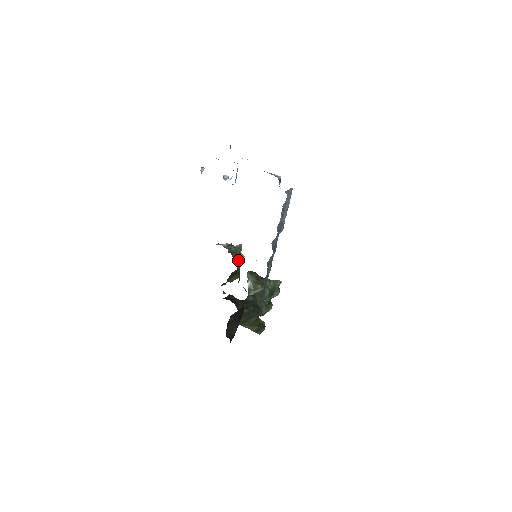
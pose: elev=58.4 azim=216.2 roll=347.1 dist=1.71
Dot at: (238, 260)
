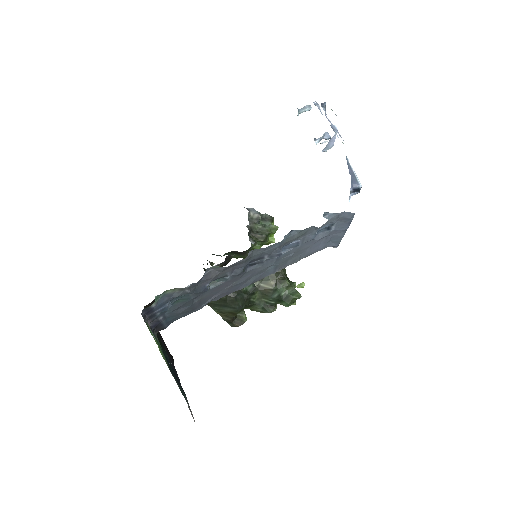
Dot at: (261, 241)
